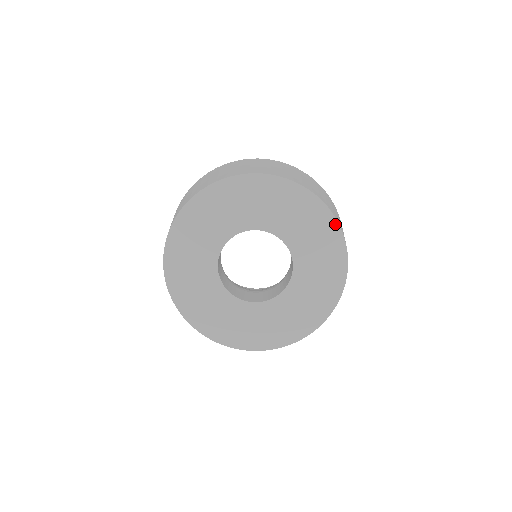
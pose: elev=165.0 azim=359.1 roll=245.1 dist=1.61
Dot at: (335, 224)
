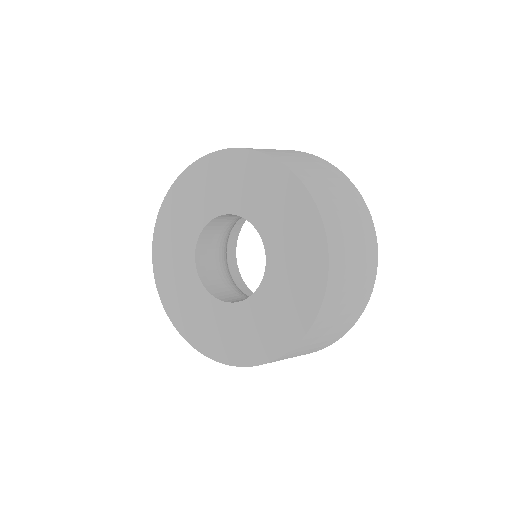
Dot at: (246, 153)
